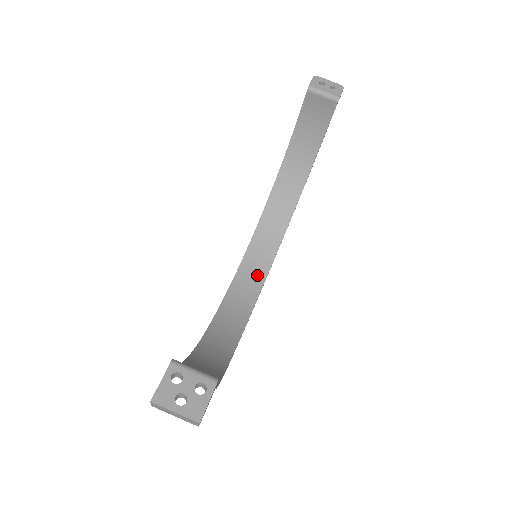
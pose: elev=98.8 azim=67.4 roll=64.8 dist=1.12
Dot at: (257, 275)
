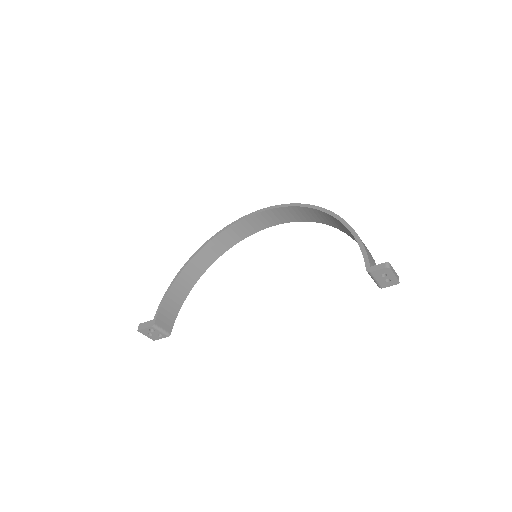
Dot at: (270, 221)
